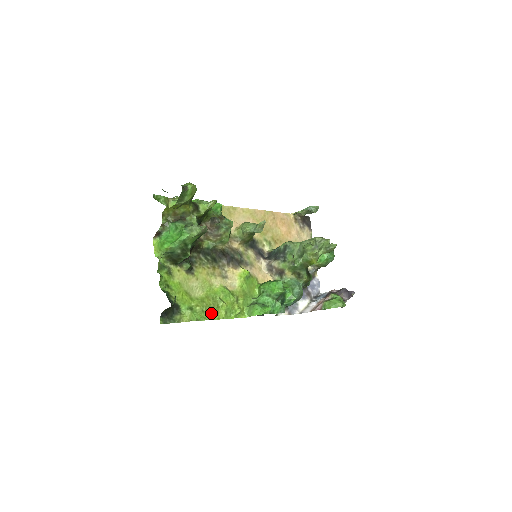
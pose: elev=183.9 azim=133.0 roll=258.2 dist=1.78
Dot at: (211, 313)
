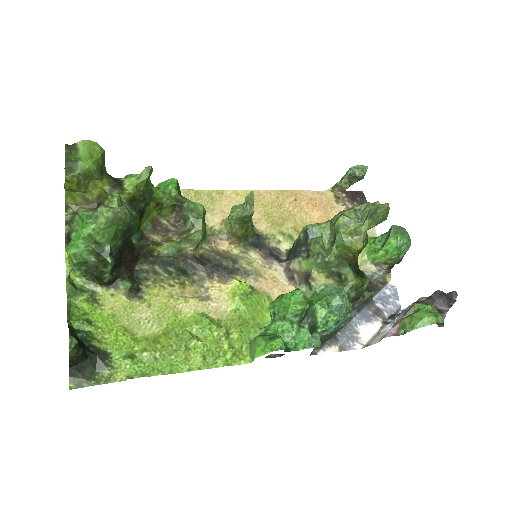
Dot at: (174, 361)
